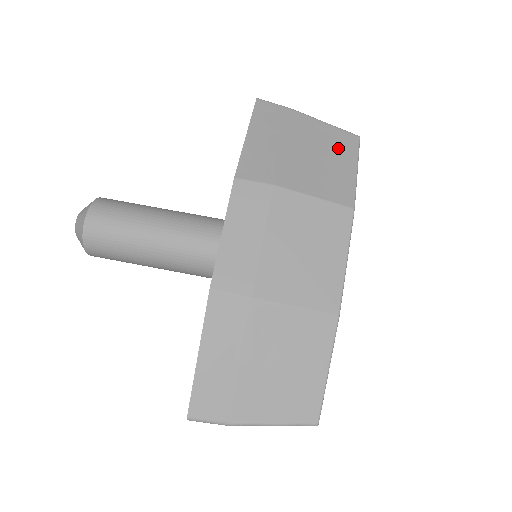
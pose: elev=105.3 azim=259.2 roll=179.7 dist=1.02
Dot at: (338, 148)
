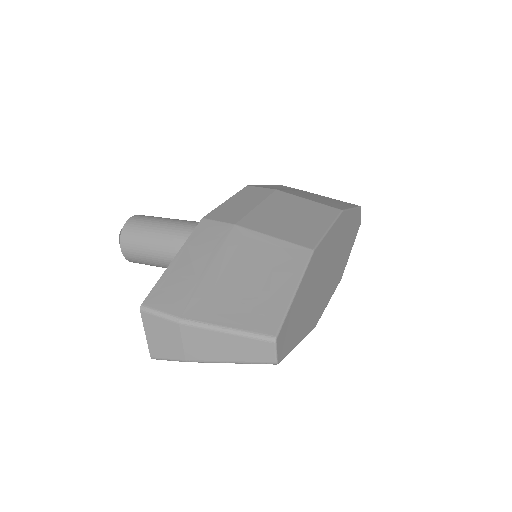
Dot at: (339, 202)
